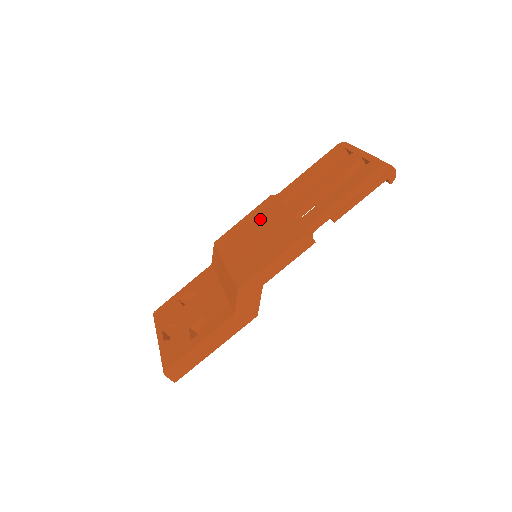
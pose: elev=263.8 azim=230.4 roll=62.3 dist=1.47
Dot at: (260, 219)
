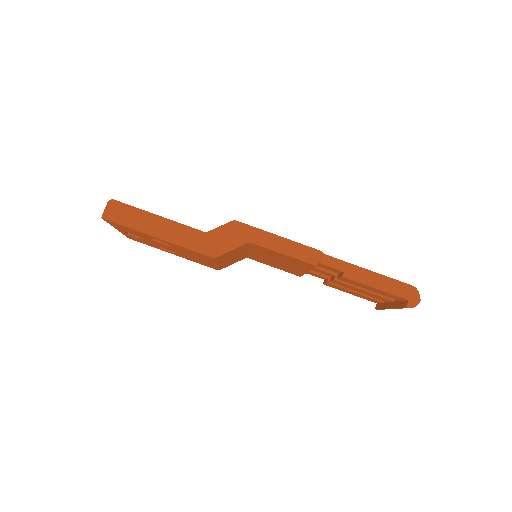
Dot at: occluded
